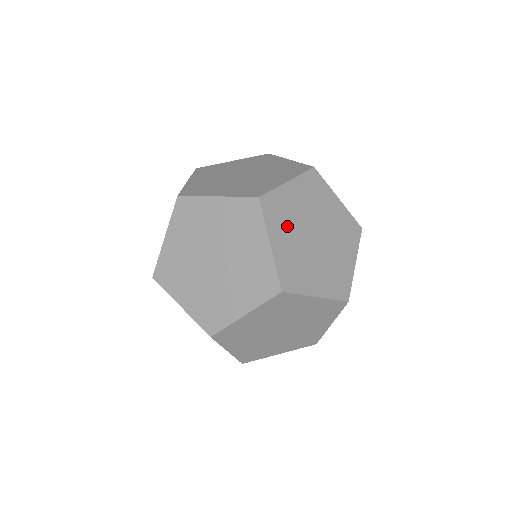
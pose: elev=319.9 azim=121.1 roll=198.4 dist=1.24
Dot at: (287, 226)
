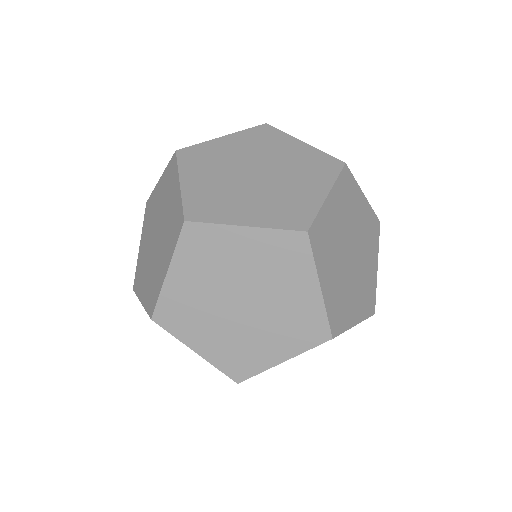
Dot at: (344, 210)
